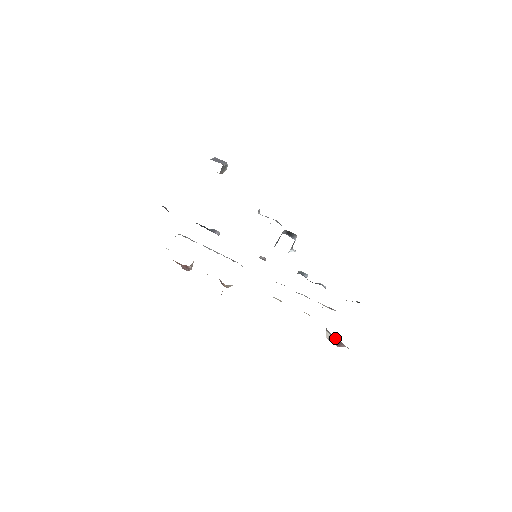
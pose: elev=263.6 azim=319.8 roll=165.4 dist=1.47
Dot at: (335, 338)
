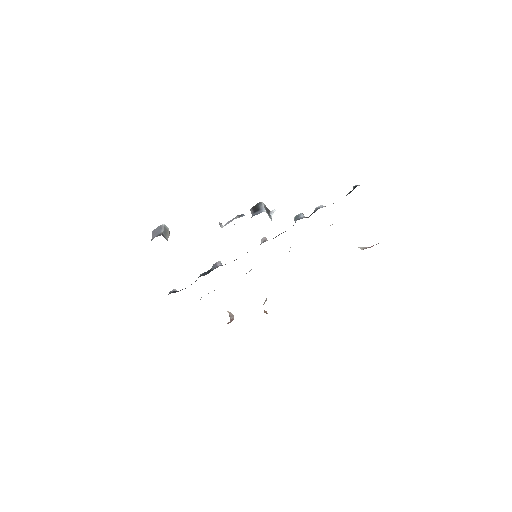
Dot at: occluded
